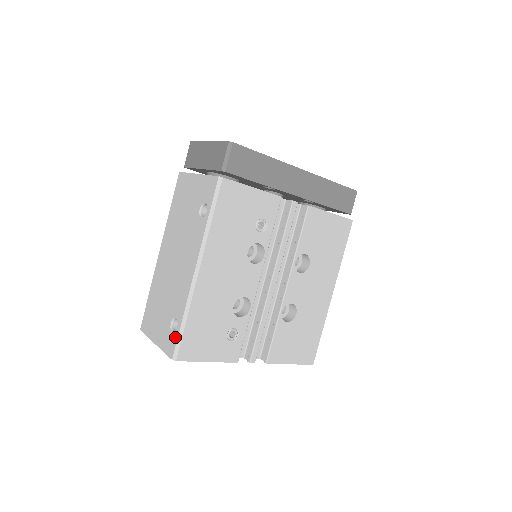
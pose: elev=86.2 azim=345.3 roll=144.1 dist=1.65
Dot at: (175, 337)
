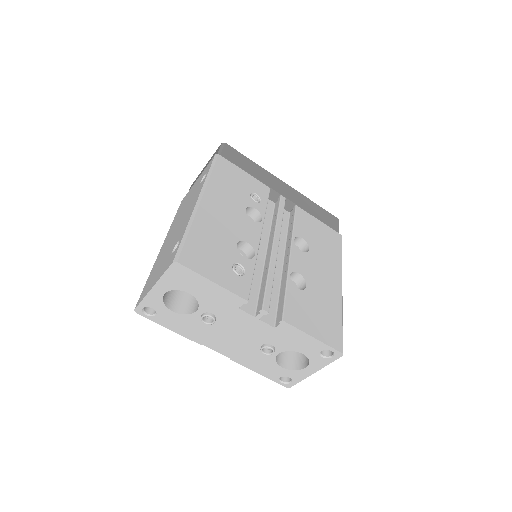
Dot at: (177, 248)
